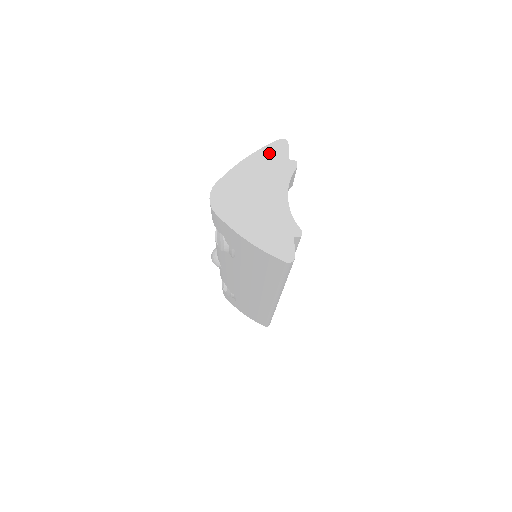
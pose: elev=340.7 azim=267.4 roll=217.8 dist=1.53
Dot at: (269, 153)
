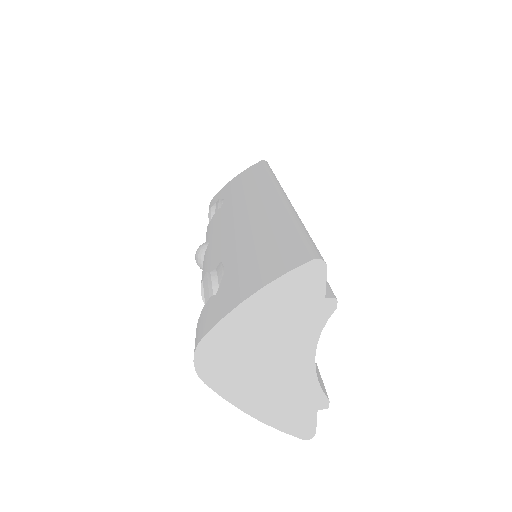
Dot at: (292, 286)
